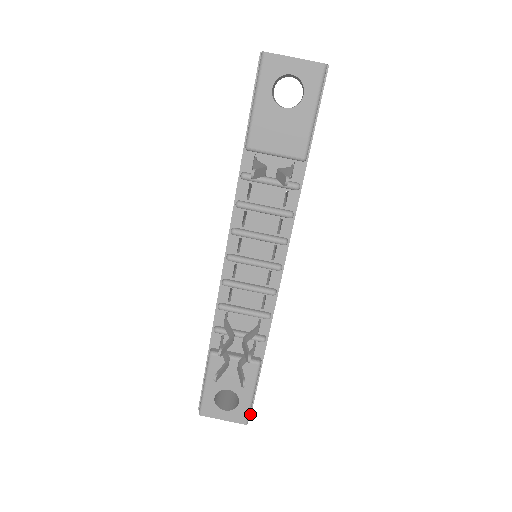
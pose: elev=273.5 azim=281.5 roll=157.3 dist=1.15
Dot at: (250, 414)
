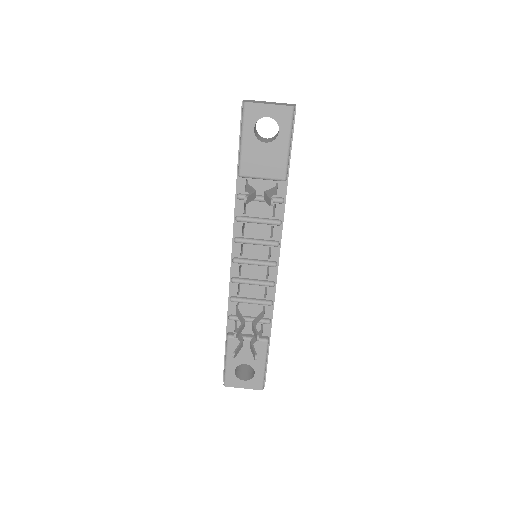
Dot at: (264, 382)
